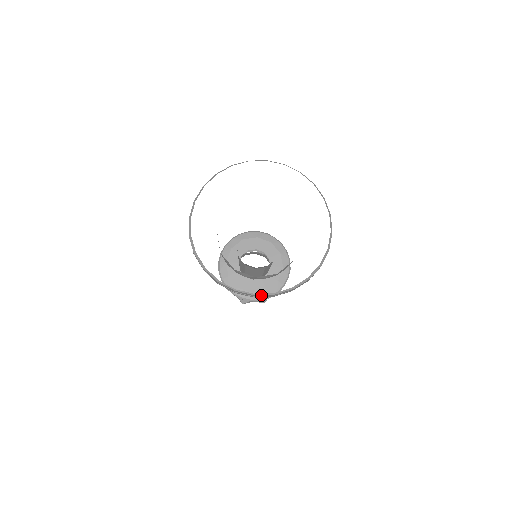
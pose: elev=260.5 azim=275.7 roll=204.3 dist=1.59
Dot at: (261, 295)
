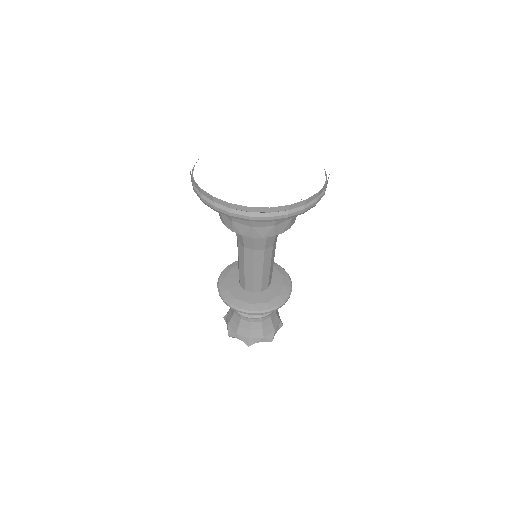
Dot at: (219, 200)
